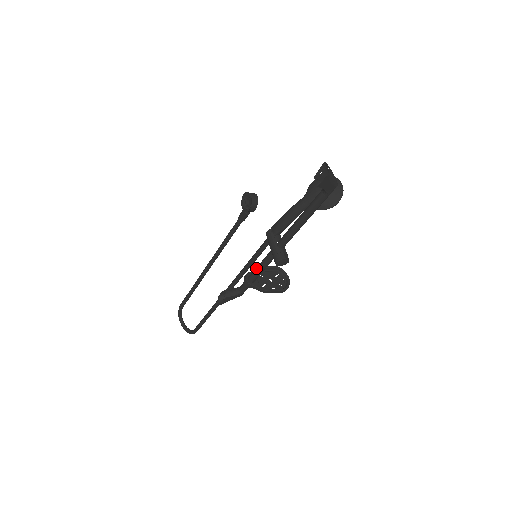
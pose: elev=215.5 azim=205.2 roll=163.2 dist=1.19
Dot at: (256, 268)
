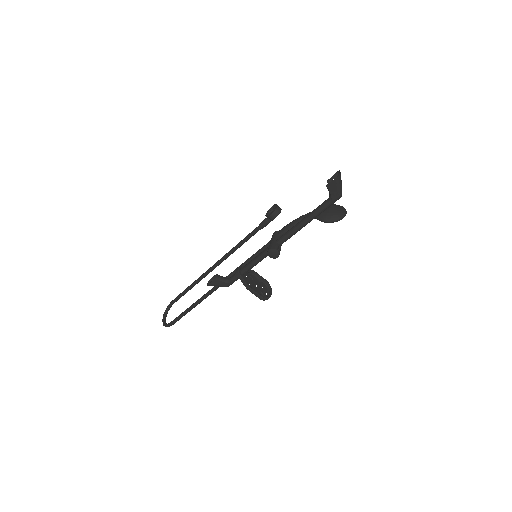
Dot at: (251, 260)
